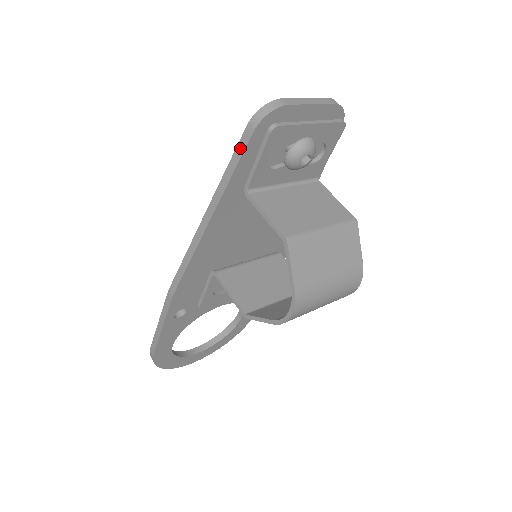
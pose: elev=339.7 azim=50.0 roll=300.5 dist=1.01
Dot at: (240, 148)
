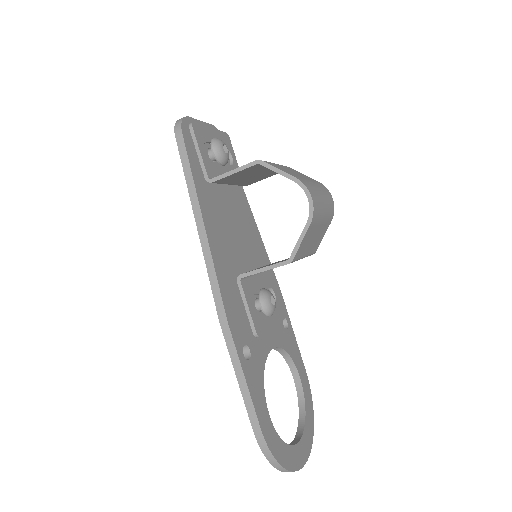
Dot at: (182, 151)
